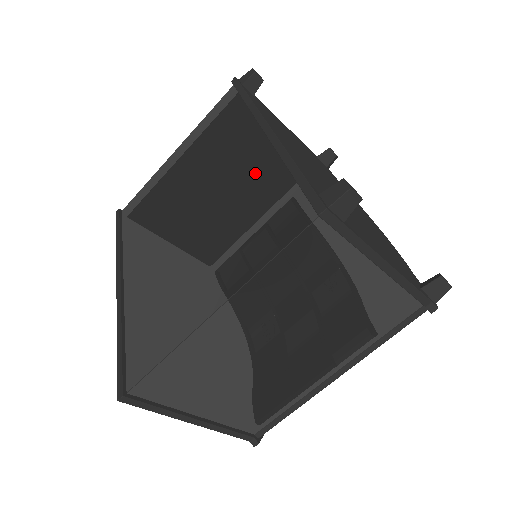
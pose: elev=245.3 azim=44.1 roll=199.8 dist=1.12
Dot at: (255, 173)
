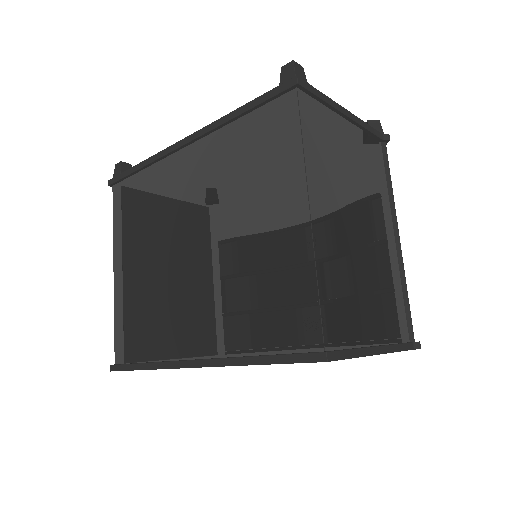
Dot at: (213, 158)
